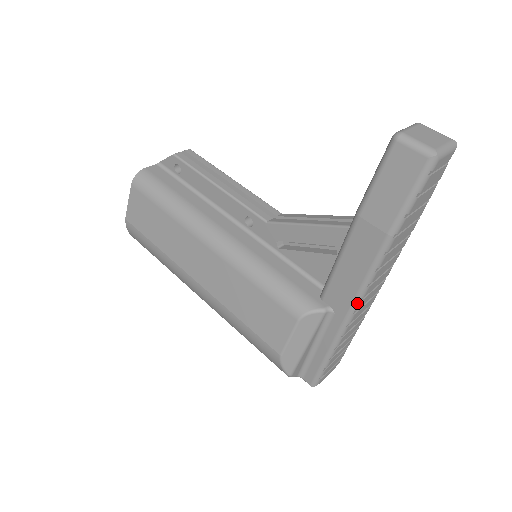
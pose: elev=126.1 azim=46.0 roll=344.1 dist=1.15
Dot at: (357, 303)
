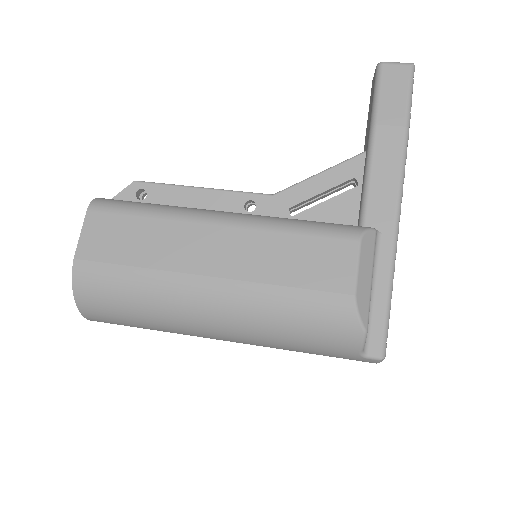
Dot at: (399, 209)
